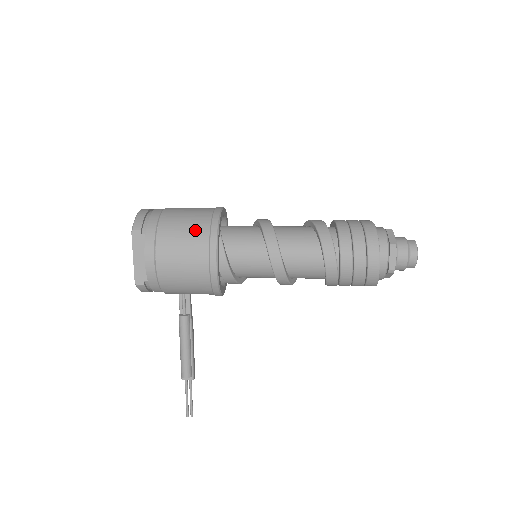
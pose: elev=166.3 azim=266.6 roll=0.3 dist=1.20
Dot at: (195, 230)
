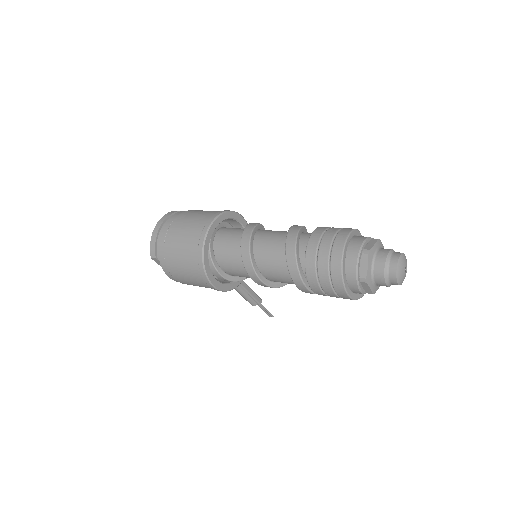
Dot at: (188, 263)
